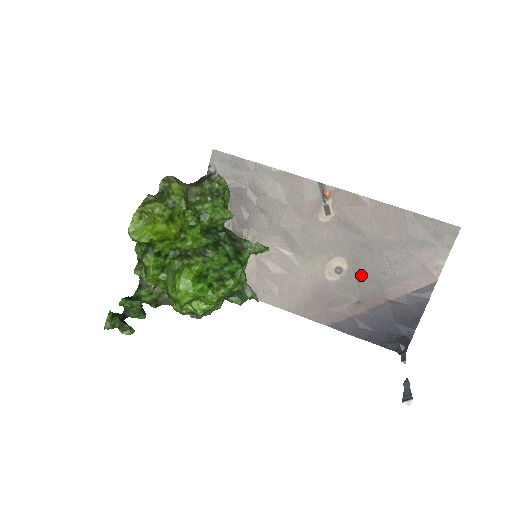
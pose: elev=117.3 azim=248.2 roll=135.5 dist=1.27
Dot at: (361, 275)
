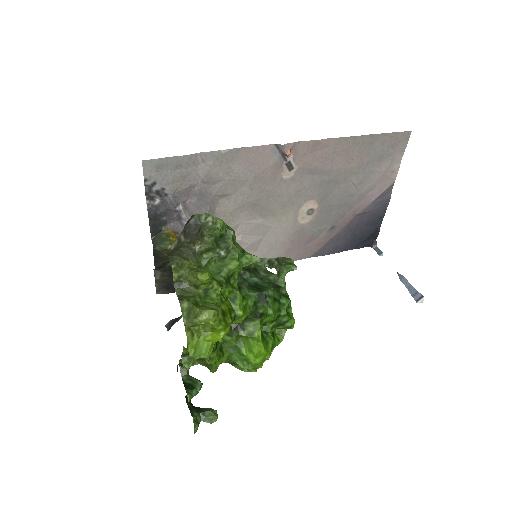
Dot at: (331, 206)
